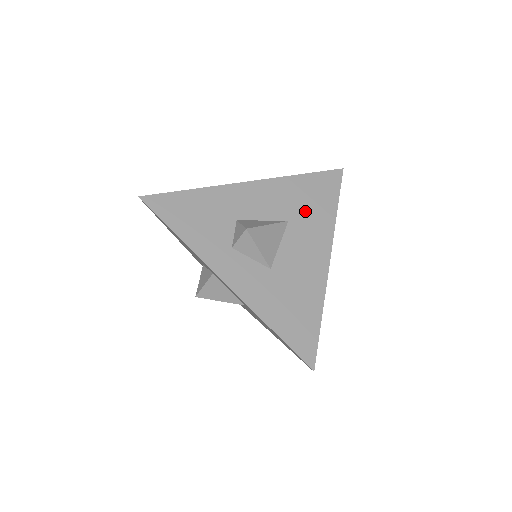
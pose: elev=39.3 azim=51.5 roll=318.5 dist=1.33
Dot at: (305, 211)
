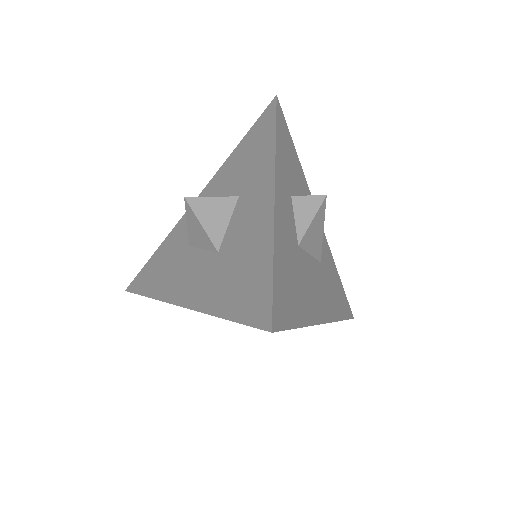
Dot at: (330, 281)
